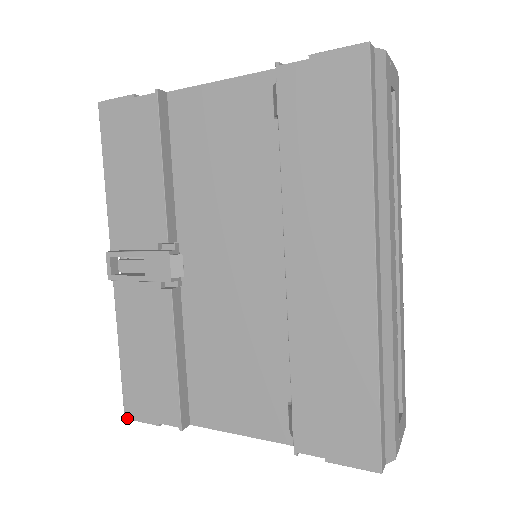
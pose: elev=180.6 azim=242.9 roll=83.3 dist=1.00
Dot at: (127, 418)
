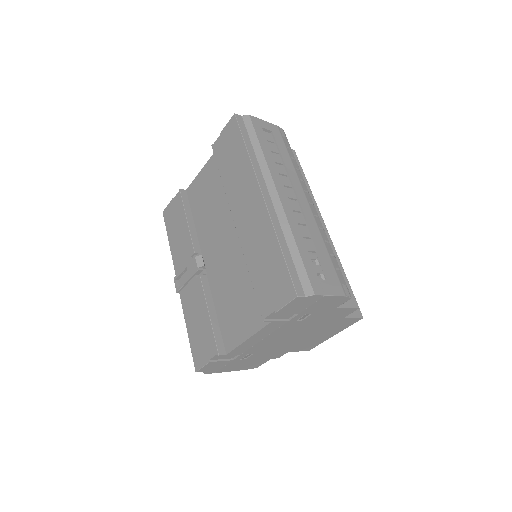
Dot at: (196, 371)
